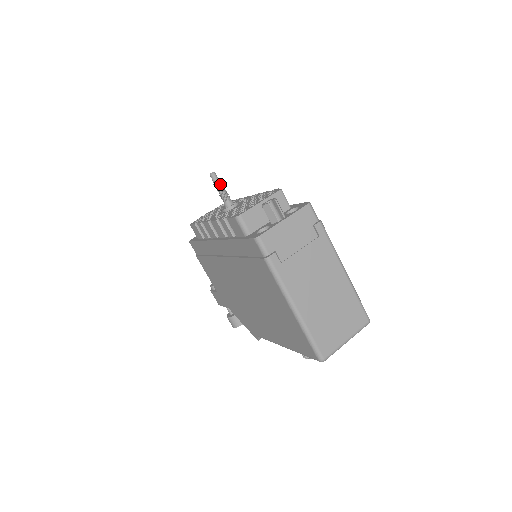
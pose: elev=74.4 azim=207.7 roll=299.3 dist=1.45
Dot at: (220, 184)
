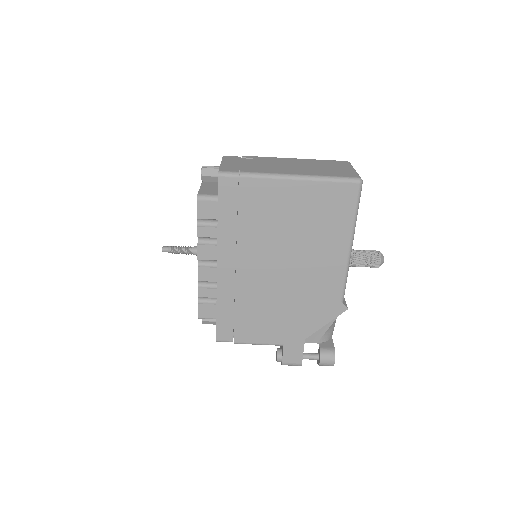
Dot at: (175, 247)
